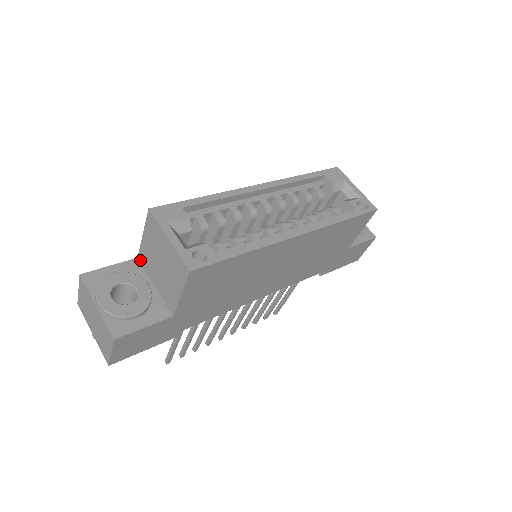
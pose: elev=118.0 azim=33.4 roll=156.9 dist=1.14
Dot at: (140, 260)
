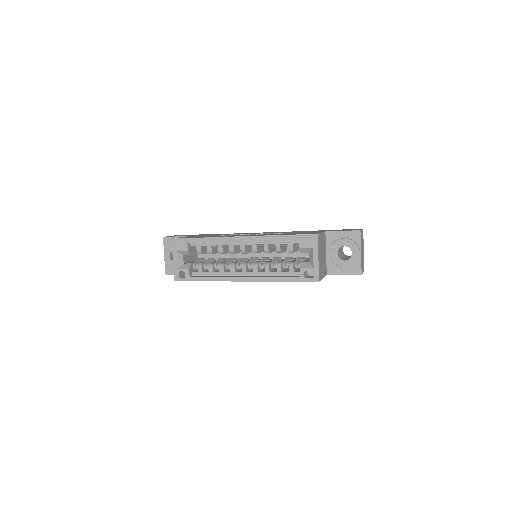
Dot at: occluded
